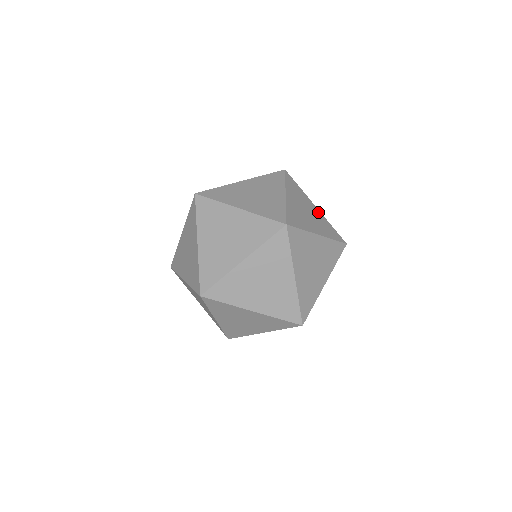
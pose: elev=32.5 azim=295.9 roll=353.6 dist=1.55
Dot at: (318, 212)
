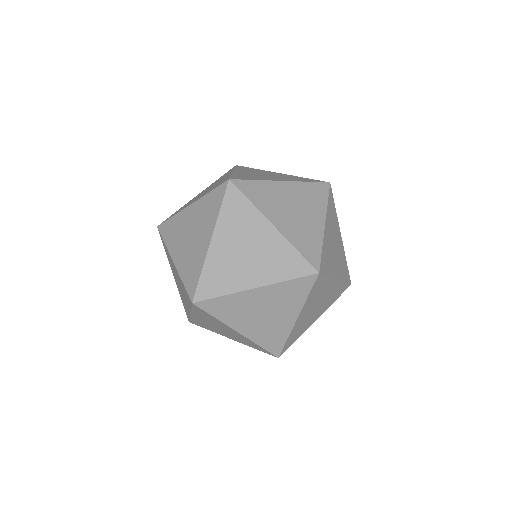
Dot at: occluded
